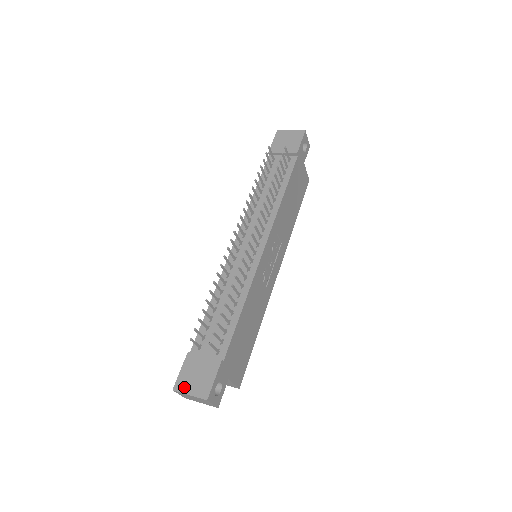
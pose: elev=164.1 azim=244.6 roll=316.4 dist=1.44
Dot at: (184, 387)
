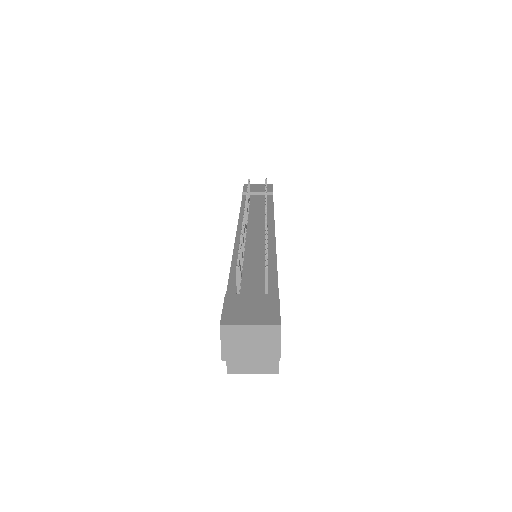
Dot at: (237, 319)
